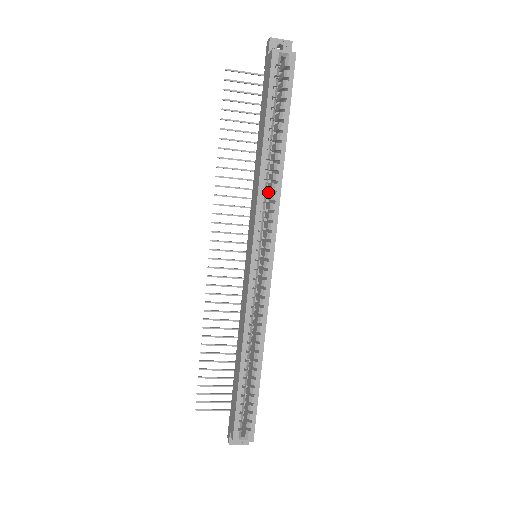
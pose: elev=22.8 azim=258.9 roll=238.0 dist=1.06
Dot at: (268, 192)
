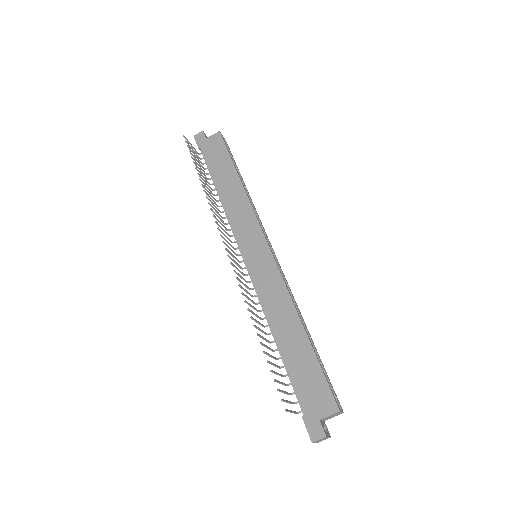
Dot at: occluded
